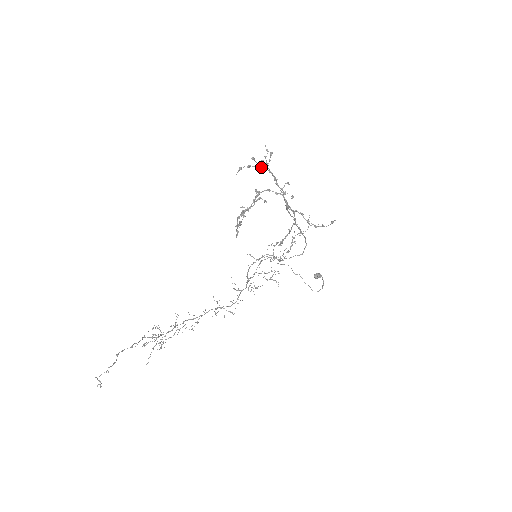
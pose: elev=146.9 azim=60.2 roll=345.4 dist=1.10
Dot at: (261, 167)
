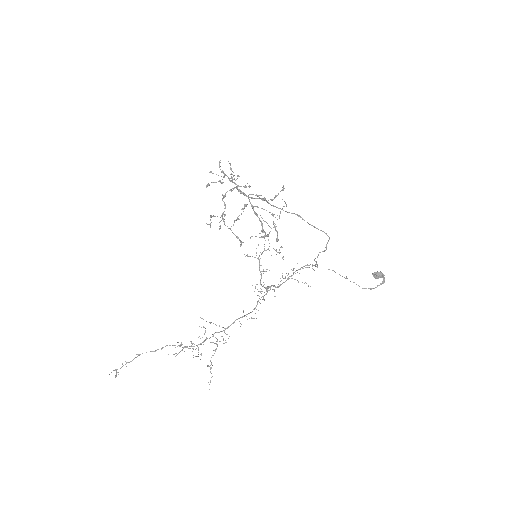
Dot at: occluded
